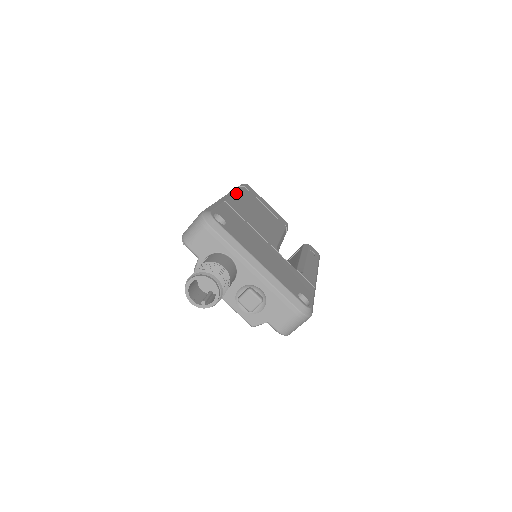
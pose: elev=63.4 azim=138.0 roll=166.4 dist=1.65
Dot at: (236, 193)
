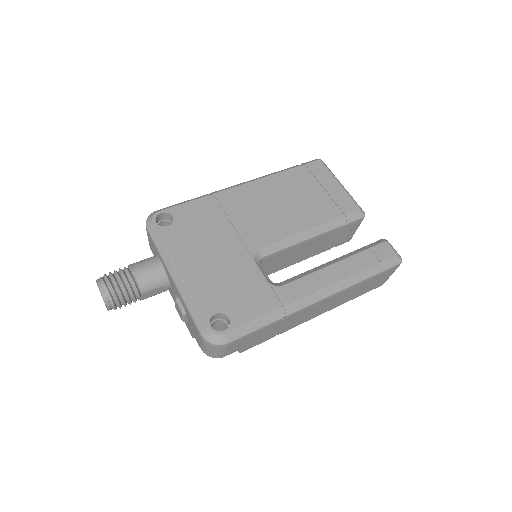
Dot at: (261, 178)
